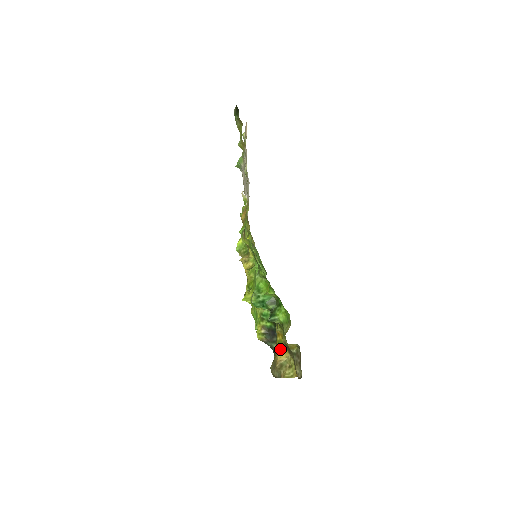
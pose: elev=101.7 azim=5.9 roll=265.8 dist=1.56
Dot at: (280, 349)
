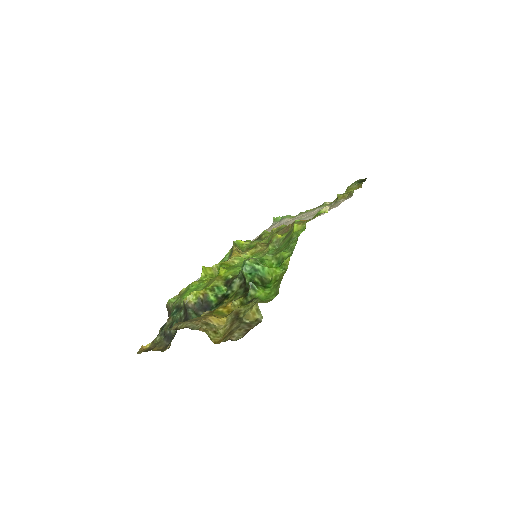
Dot at: (217, 315)
